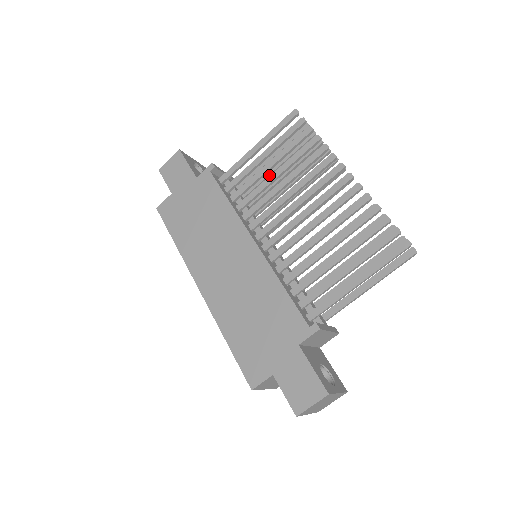
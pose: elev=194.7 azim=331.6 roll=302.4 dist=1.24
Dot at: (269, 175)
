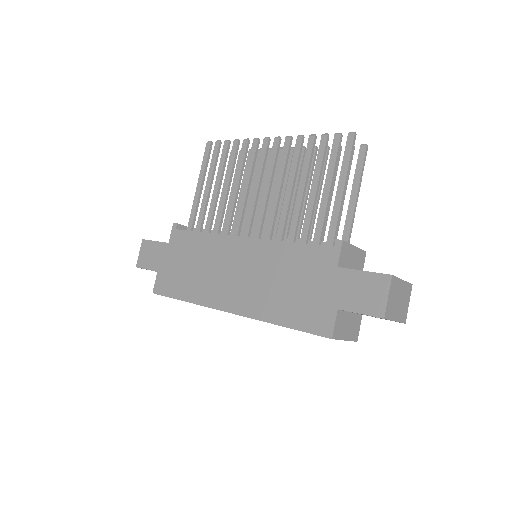
Dot at: occluded
